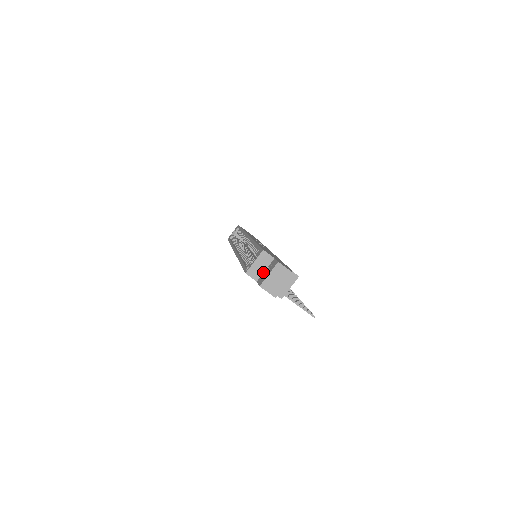
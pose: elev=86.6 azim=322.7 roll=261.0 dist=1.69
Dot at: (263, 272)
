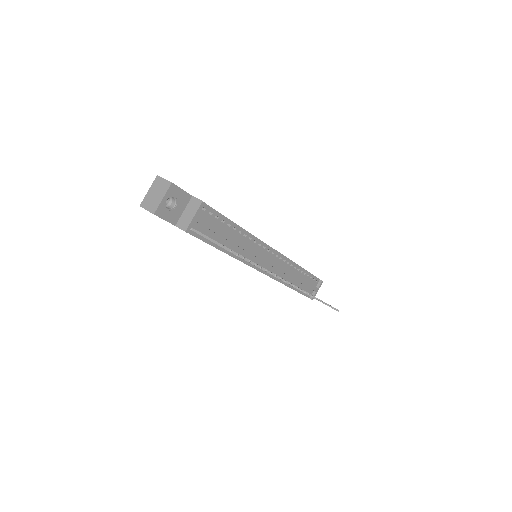
Dot at: occluded
